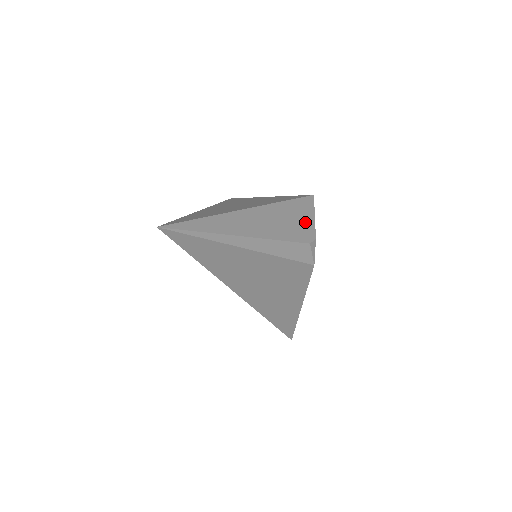
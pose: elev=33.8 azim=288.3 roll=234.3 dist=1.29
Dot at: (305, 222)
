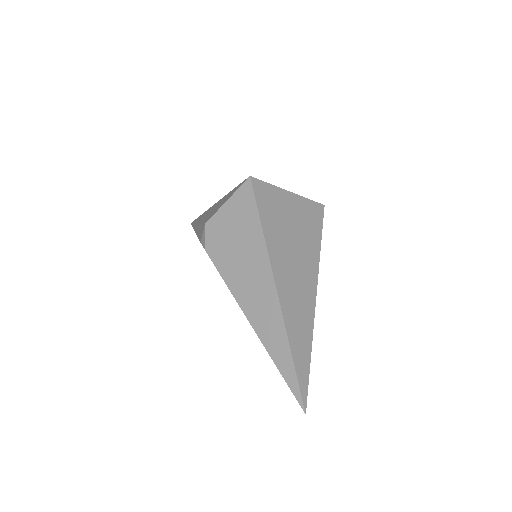
Dot at: occluded
